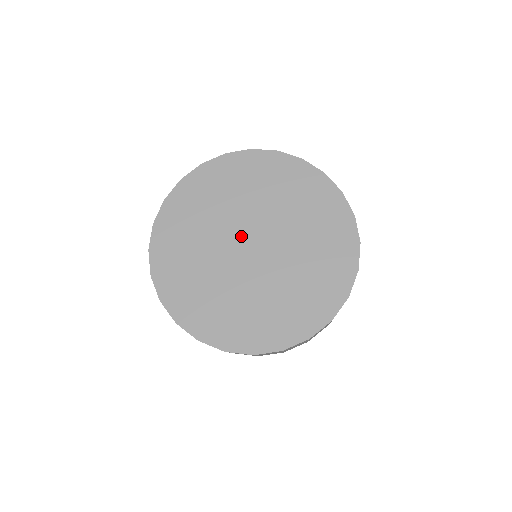
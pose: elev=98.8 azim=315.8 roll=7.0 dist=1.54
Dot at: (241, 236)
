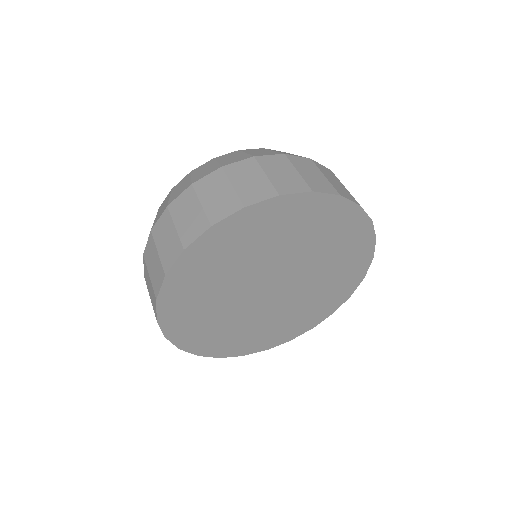
Dot at: (265, 280)
